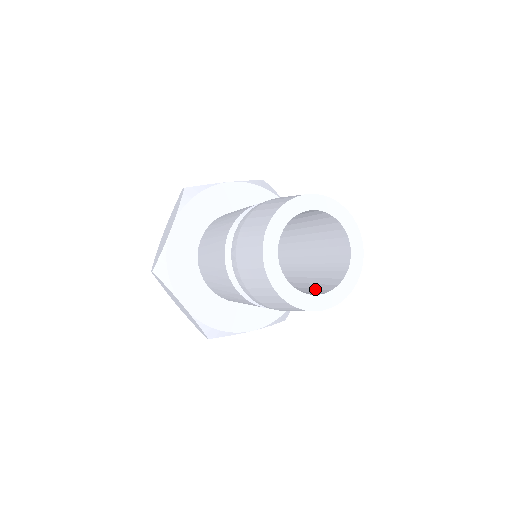
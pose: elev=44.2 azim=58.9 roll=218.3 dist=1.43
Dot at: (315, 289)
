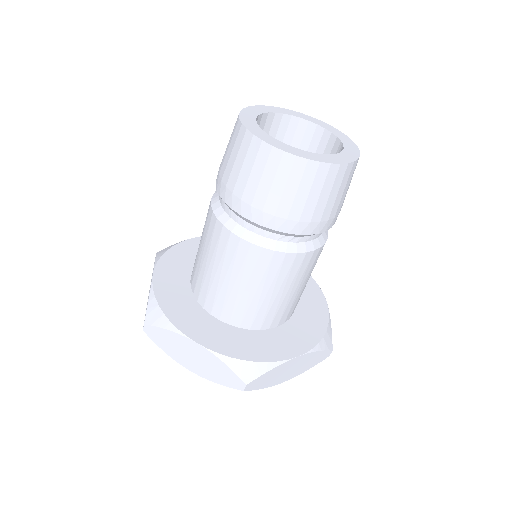
Dot at: occluded
